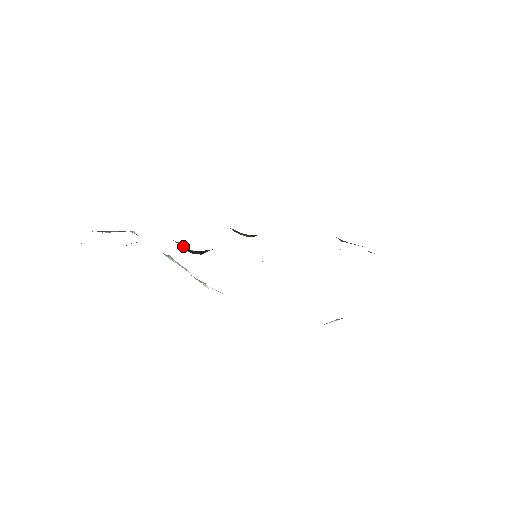
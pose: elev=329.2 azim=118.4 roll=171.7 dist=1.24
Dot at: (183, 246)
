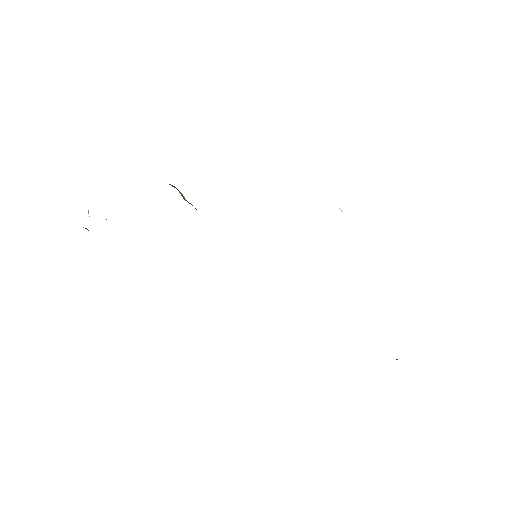
Dot at: occluded
